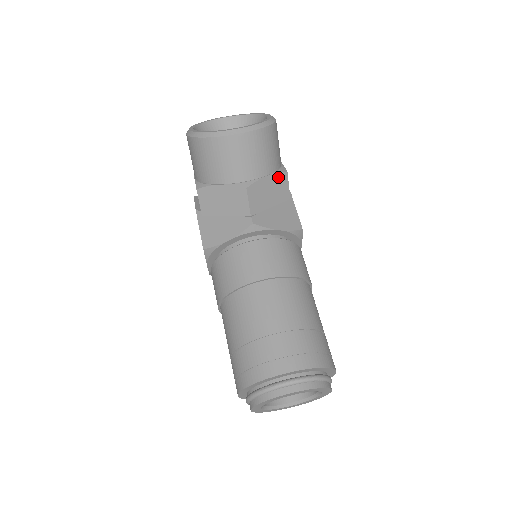
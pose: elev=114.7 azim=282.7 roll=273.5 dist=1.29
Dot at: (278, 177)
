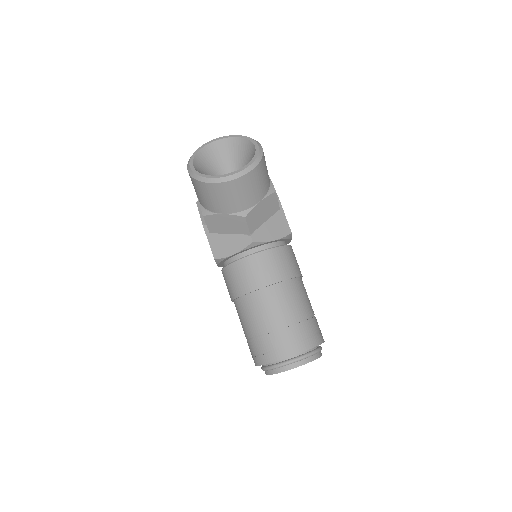
Dot at: (269, 198)
